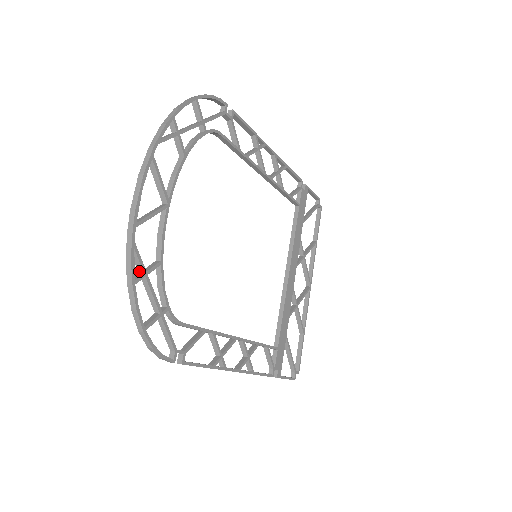
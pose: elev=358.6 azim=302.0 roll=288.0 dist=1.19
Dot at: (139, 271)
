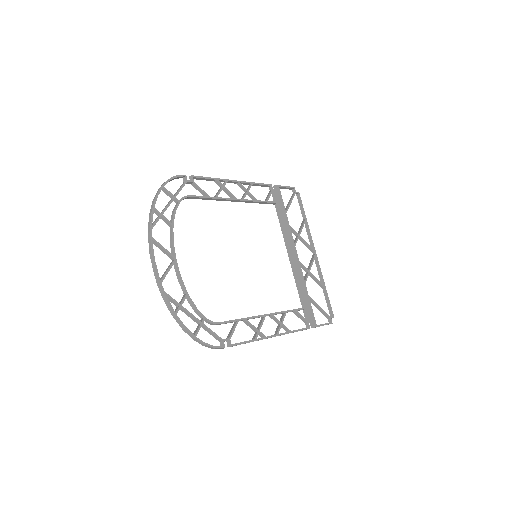
Dot at: (176, 306)
